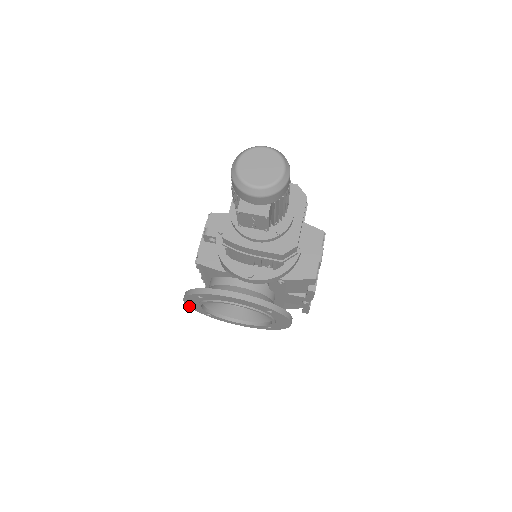
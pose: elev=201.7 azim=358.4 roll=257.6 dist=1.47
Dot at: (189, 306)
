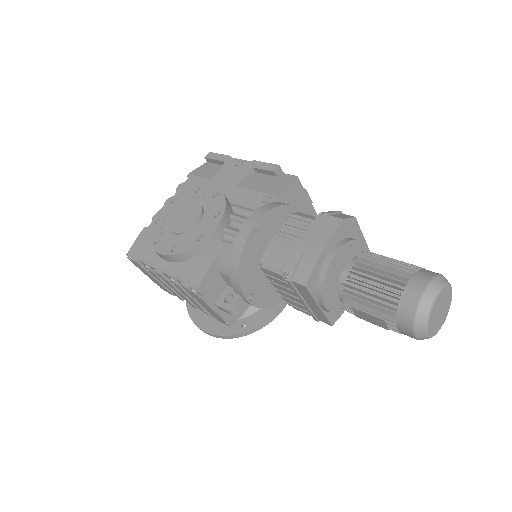
Dot at: occluded
